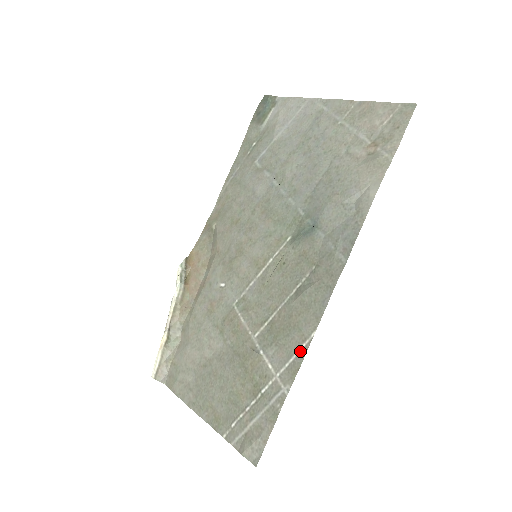
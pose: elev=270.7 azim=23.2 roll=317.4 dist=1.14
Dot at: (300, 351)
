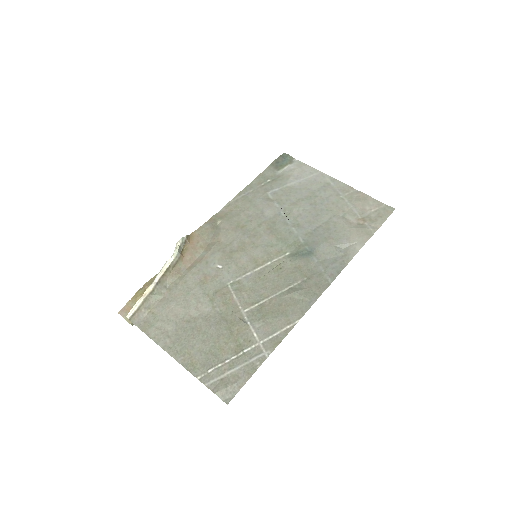
Dot at: (284, 330)
